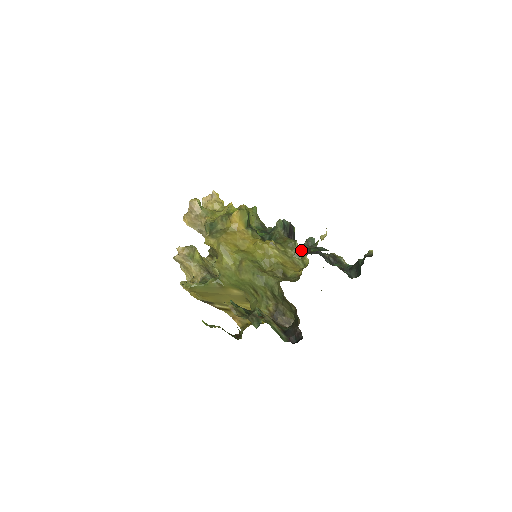
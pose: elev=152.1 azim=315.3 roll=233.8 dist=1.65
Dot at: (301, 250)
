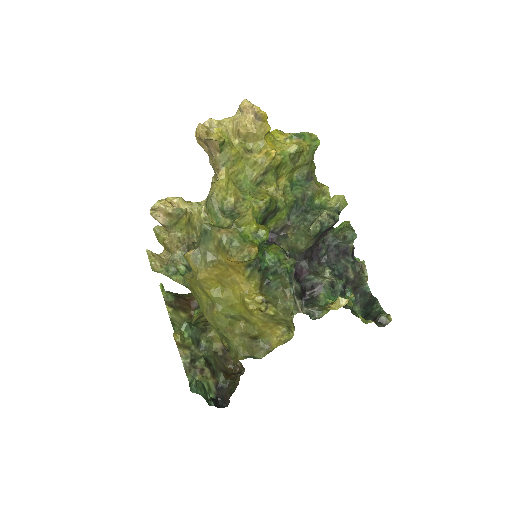
Dot at: (293, 324)
